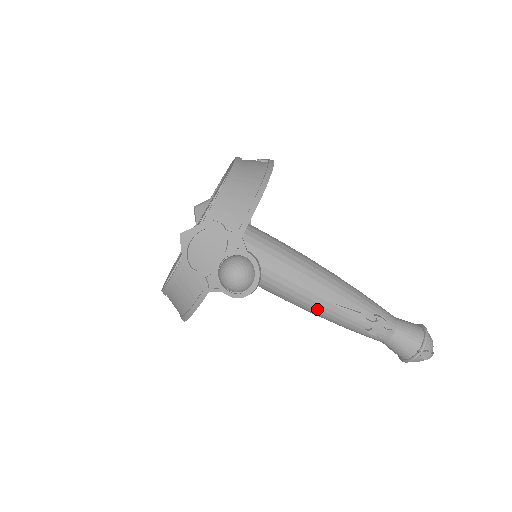
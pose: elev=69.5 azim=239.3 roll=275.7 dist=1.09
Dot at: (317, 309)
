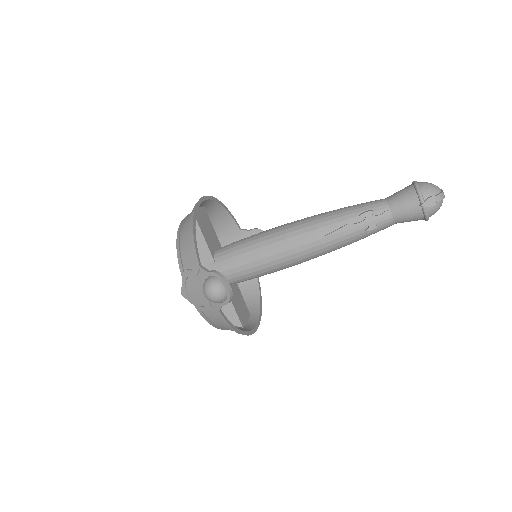
Dot at: (318, 251)
